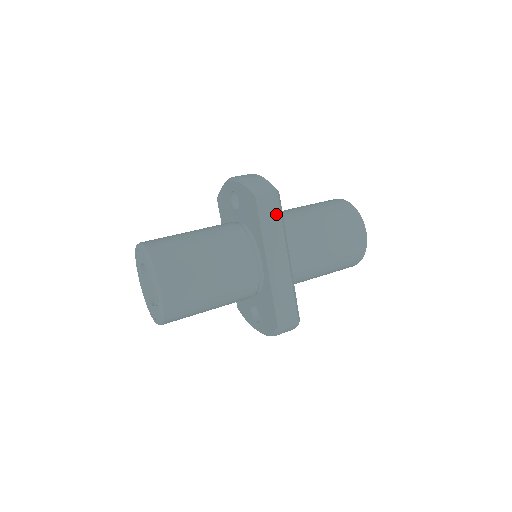
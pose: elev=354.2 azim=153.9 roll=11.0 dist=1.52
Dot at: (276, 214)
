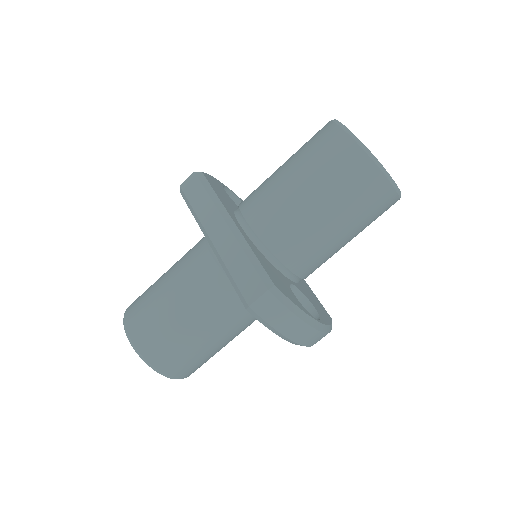
Dot at: (200, 192)
